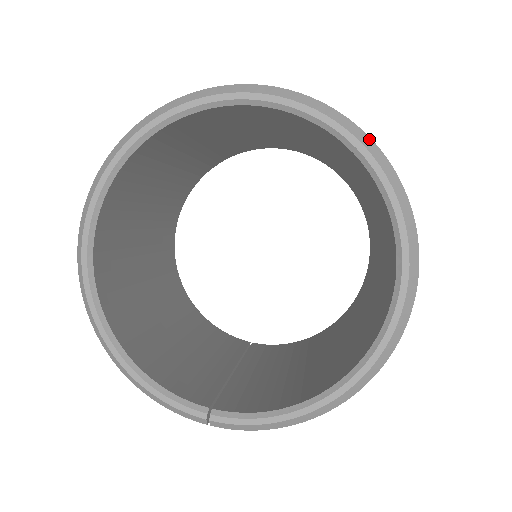
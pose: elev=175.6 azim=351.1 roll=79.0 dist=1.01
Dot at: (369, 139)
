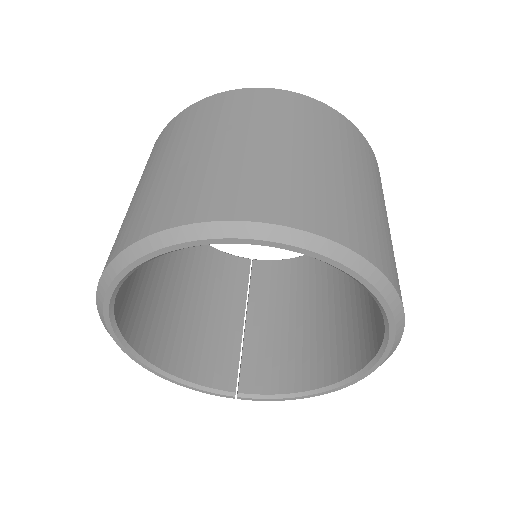
Dot at: (371, 267)
